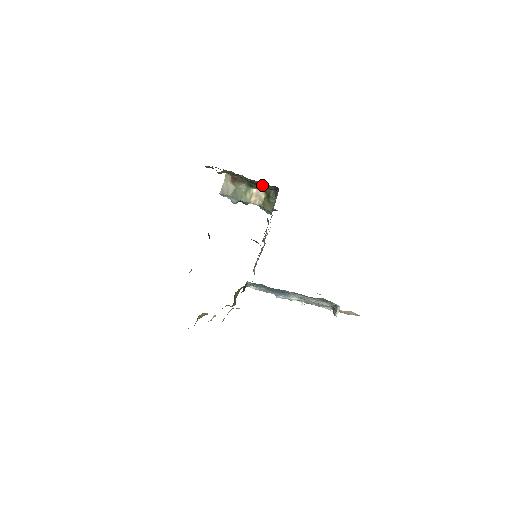
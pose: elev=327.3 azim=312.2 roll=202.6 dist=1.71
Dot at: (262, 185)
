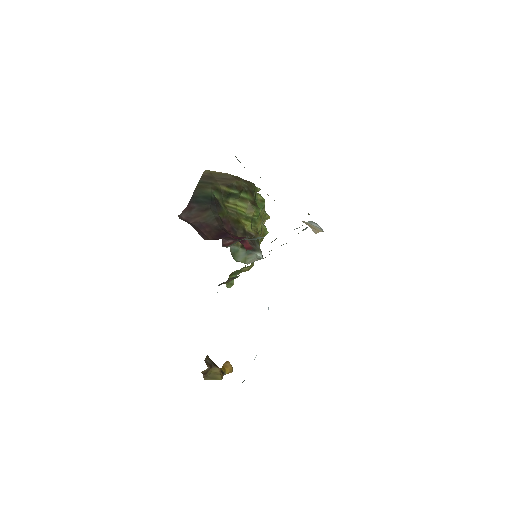
Dot at: occluded
